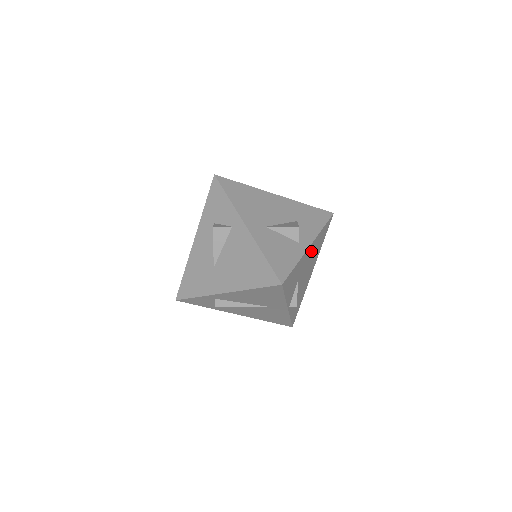
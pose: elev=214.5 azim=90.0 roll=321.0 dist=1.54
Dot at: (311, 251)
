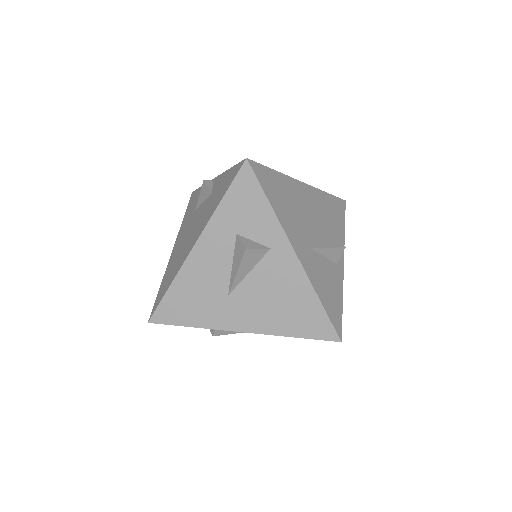
Dot at: occluded
